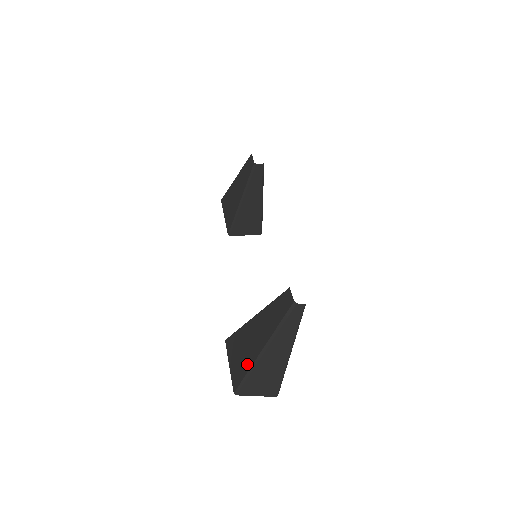
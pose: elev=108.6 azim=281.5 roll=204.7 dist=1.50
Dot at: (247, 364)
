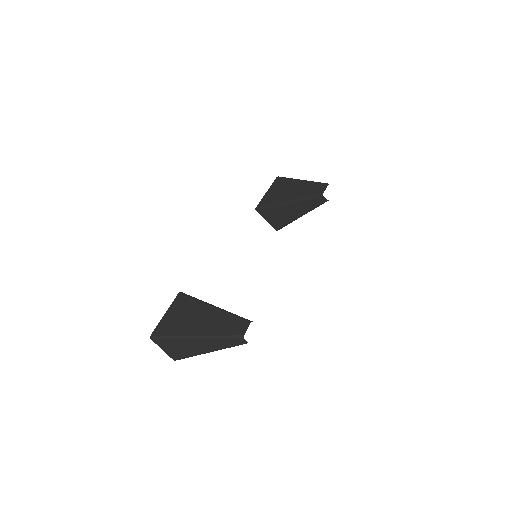
Dot at: (177, 330)
